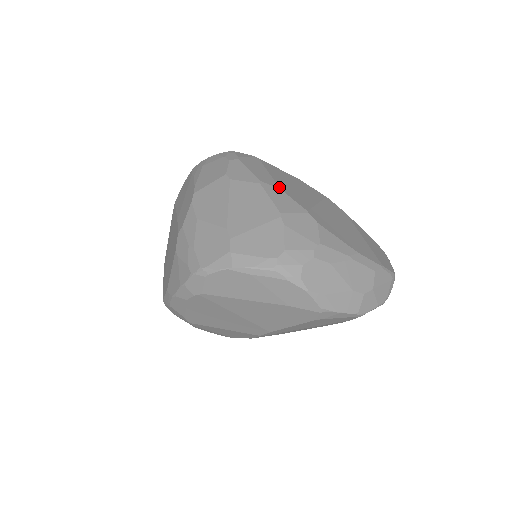
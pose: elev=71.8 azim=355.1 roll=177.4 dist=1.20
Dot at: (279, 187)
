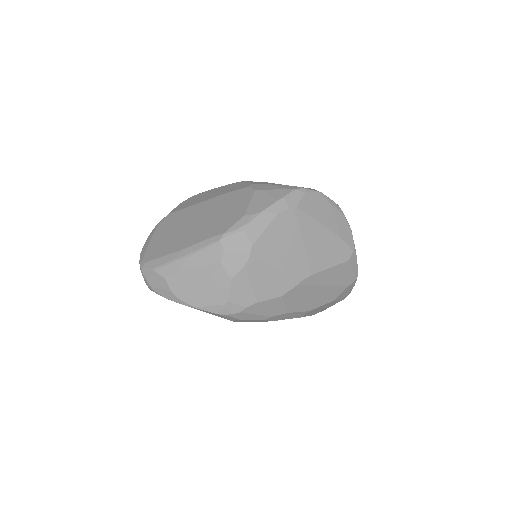
Dot at: occluded
